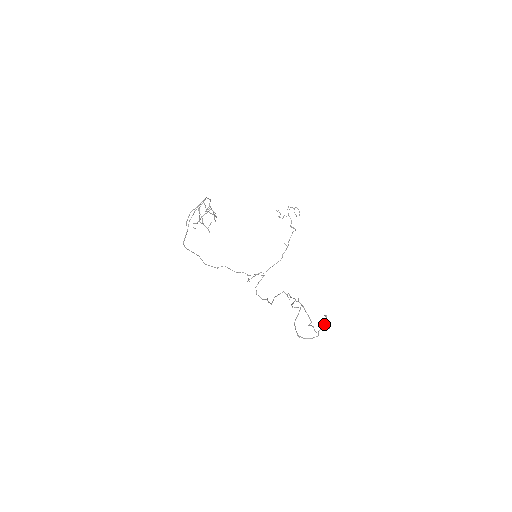
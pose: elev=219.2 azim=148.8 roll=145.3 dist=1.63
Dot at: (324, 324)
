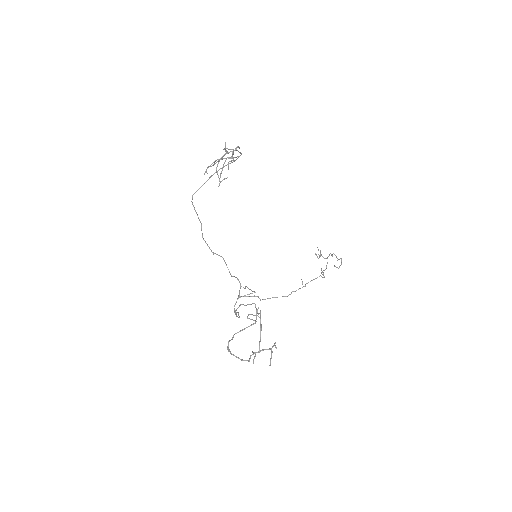
Dot at: (264, 349)
